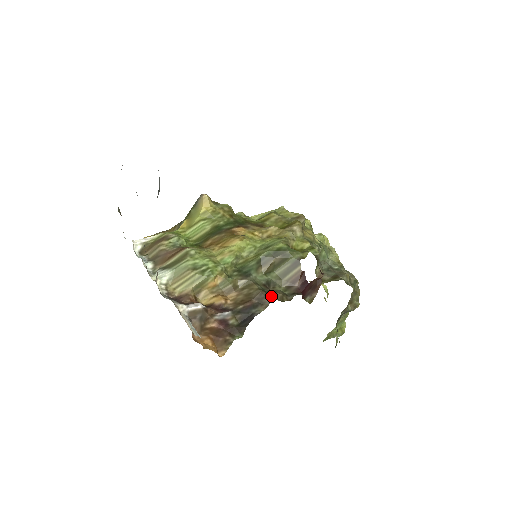
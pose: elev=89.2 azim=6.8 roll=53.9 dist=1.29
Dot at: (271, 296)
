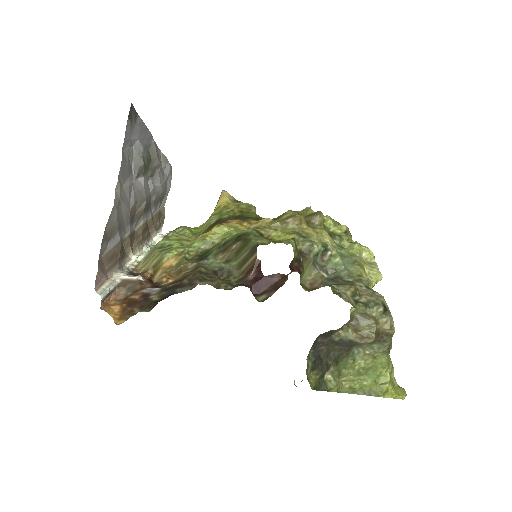
Dot at: (207, 280)
